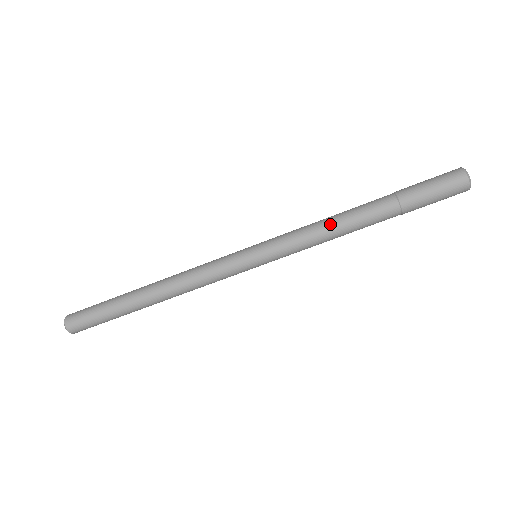
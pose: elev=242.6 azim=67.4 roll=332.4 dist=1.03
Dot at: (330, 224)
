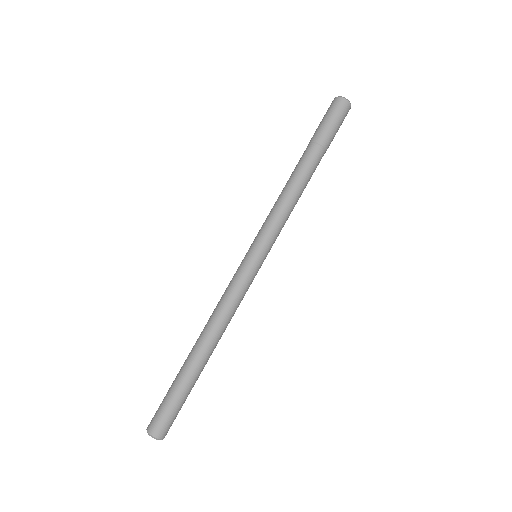
Dot at: (290, 193)
